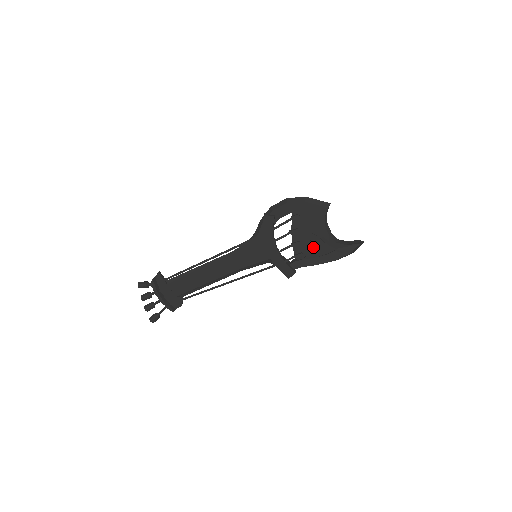
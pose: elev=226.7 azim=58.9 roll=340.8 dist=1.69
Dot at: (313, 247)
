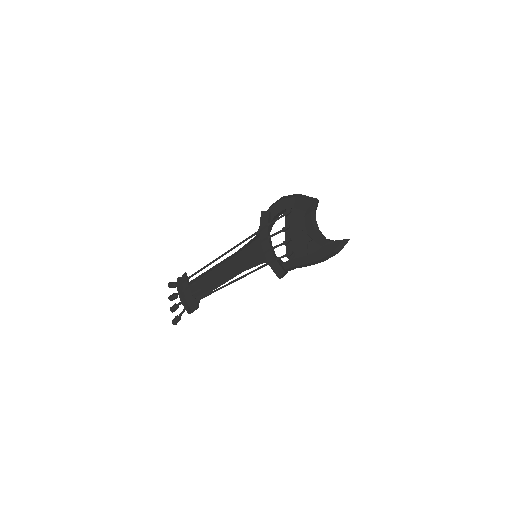
Dot at: (302, 245)
